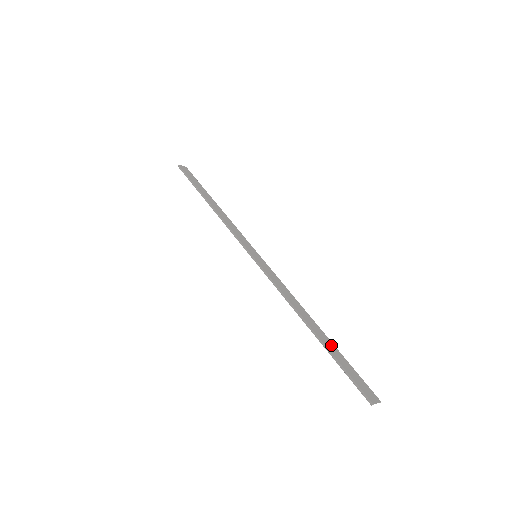
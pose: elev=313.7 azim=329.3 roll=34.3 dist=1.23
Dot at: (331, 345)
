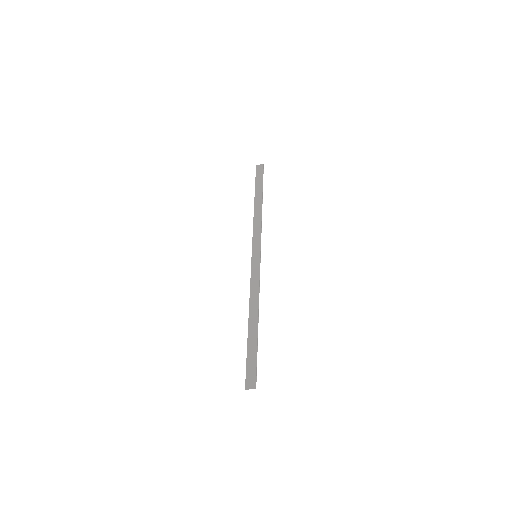
Dot at: (254, 339)
